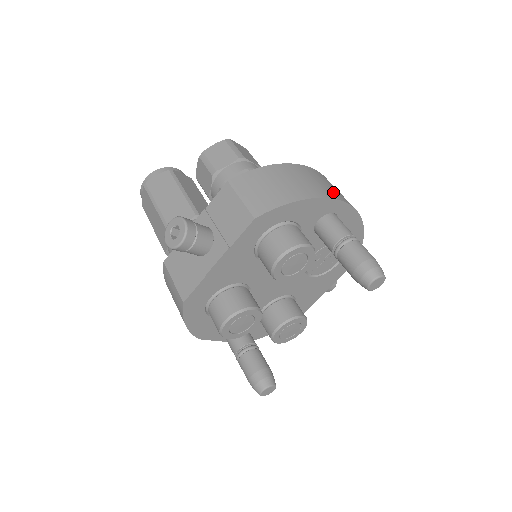
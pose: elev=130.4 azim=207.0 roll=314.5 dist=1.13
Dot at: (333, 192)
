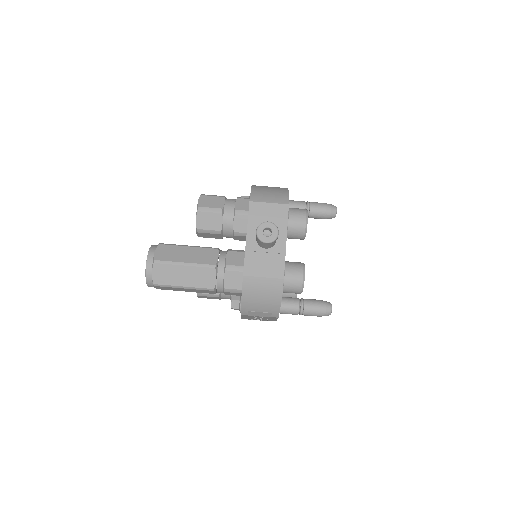
Dot at: occluded
